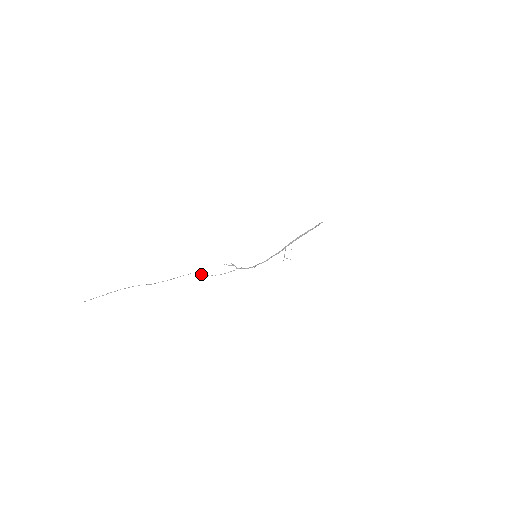
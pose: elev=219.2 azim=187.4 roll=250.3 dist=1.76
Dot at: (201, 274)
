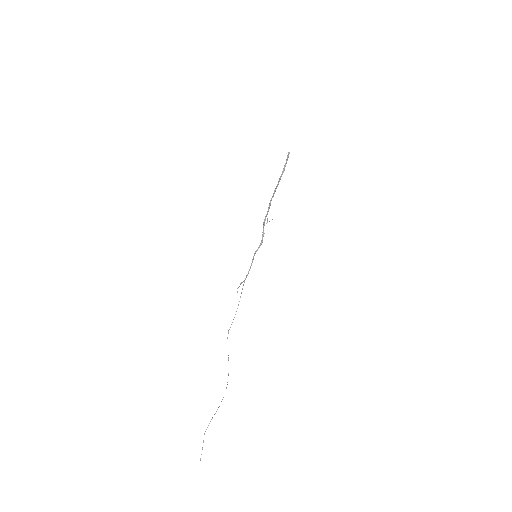
Dot at: occluded
